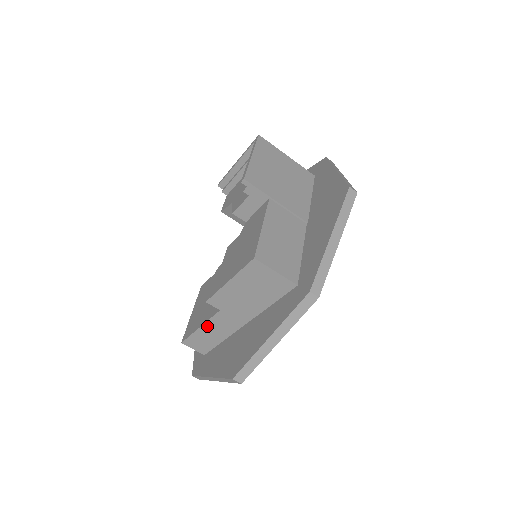
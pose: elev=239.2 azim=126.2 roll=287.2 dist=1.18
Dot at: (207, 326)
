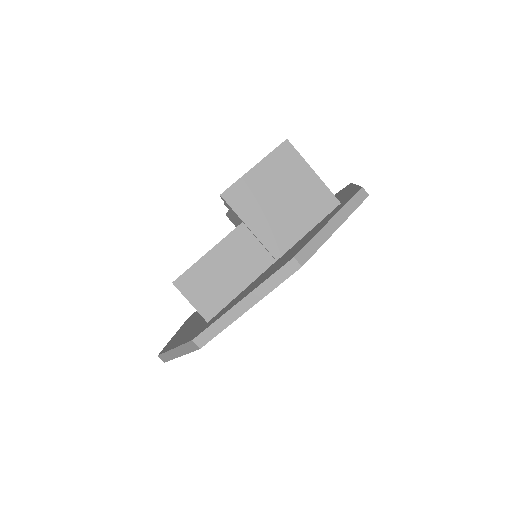
Dot at: occluded
